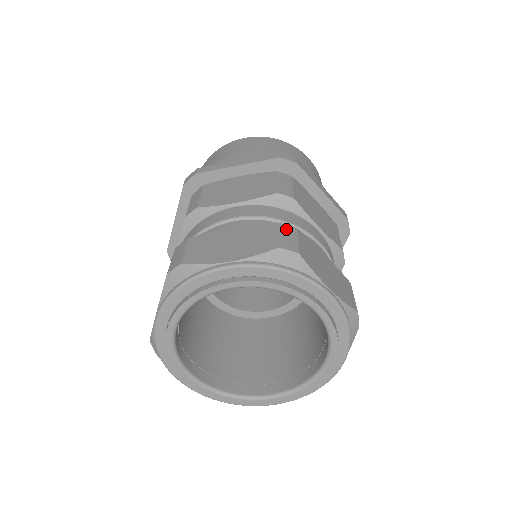
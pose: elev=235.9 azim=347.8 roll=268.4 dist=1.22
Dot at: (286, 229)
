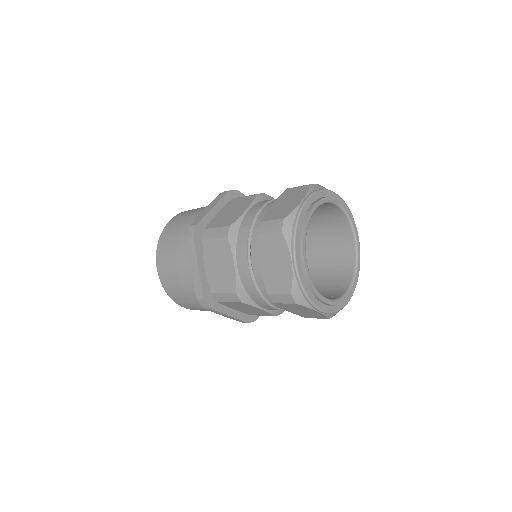
Dot at: occluded
